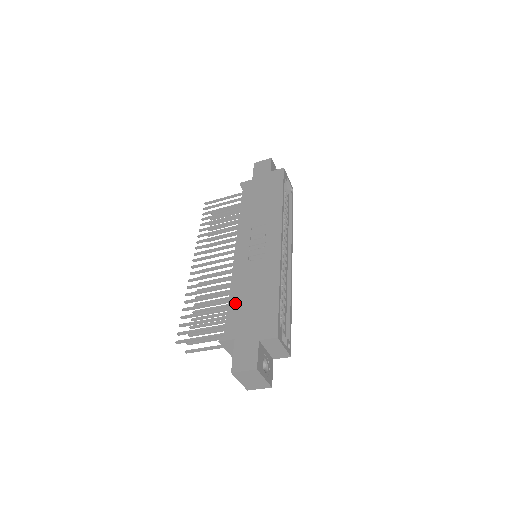
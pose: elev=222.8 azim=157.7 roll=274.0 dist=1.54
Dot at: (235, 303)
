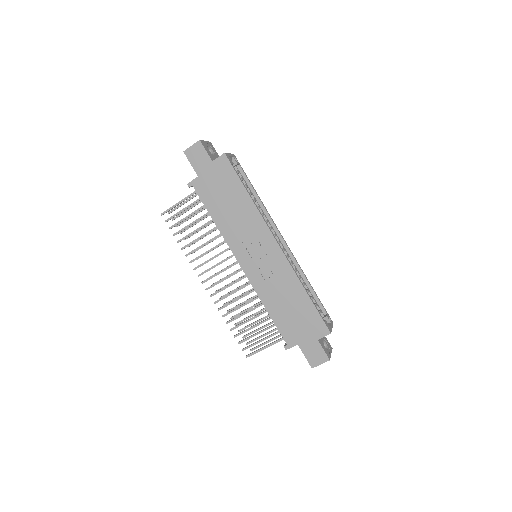
Dot at: (278, 317)
